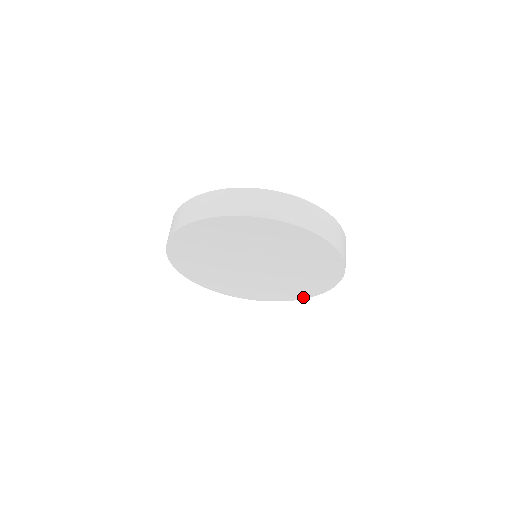
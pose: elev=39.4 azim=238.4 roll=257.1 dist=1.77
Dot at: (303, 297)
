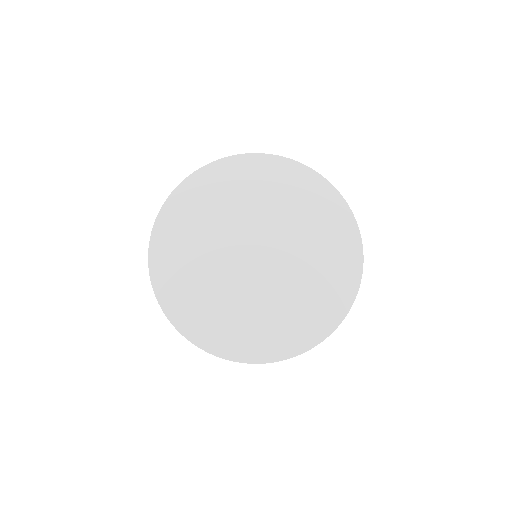
Dot at: (346, 306)
